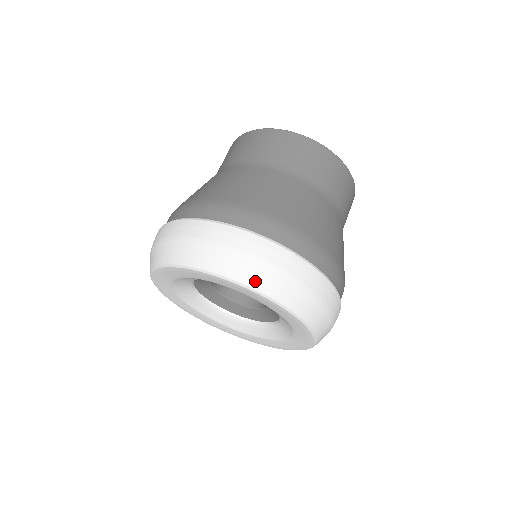
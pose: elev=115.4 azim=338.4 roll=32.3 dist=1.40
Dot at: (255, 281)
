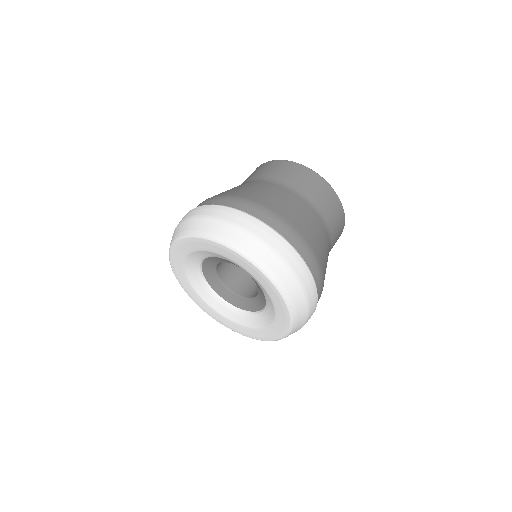
Dot at: (184, 231)
